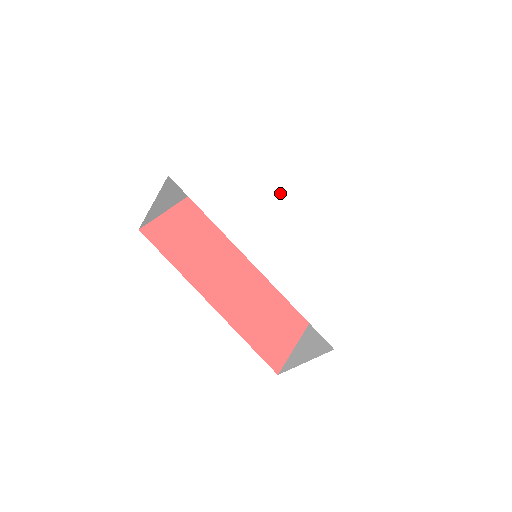
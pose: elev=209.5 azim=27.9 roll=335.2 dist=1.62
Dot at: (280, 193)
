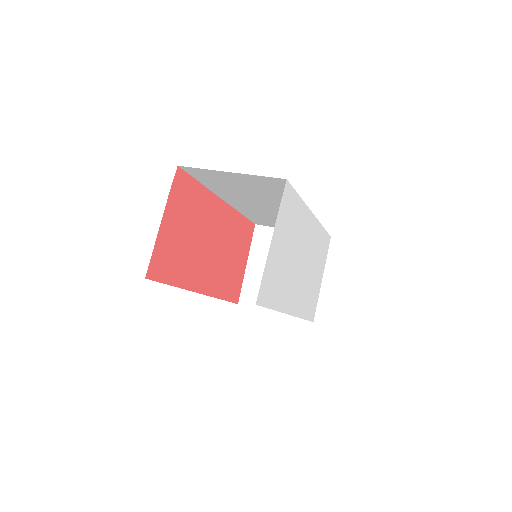
Dot at: (305, 219)
